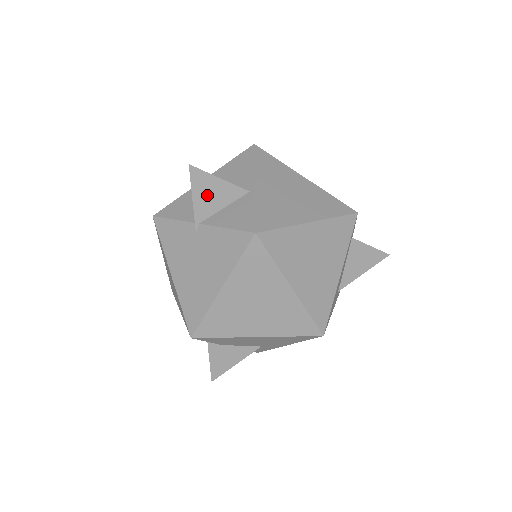
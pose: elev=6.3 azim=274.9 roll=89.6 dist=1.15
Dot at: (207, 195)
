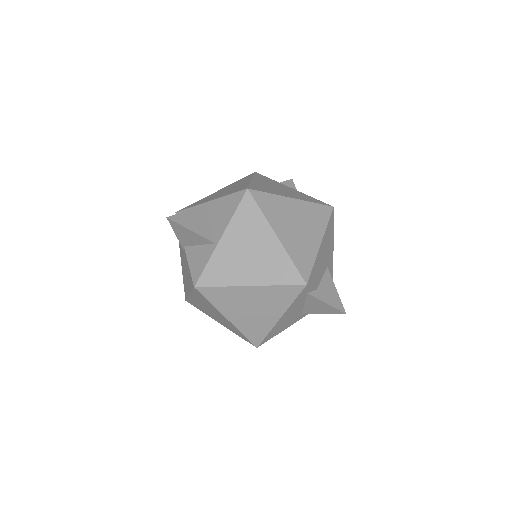
Dot at: (185, 235)
